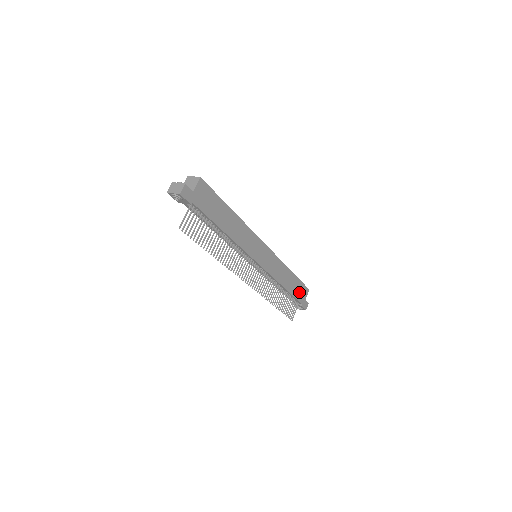
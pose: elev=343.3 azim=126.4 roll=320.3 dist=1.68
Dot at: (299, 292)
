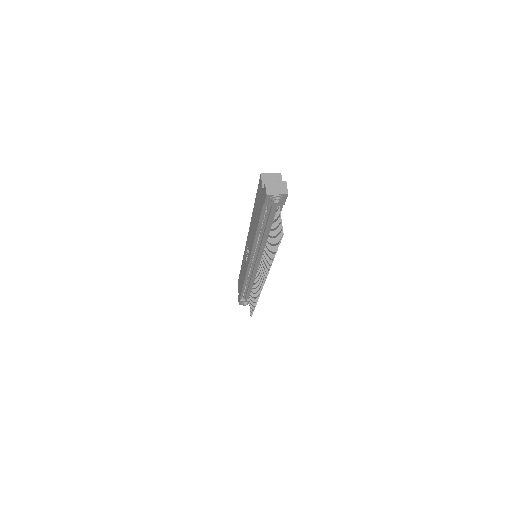
Dot at: occluded
